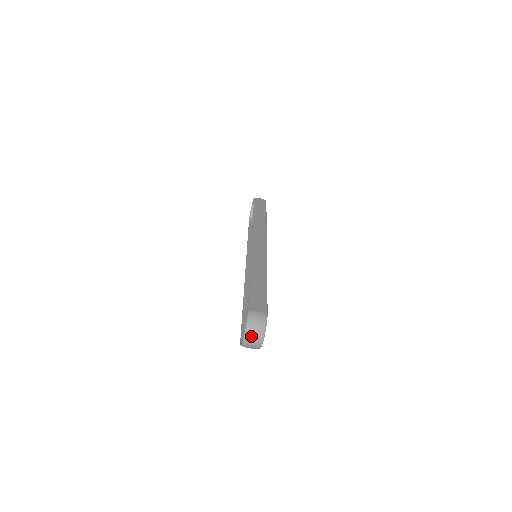
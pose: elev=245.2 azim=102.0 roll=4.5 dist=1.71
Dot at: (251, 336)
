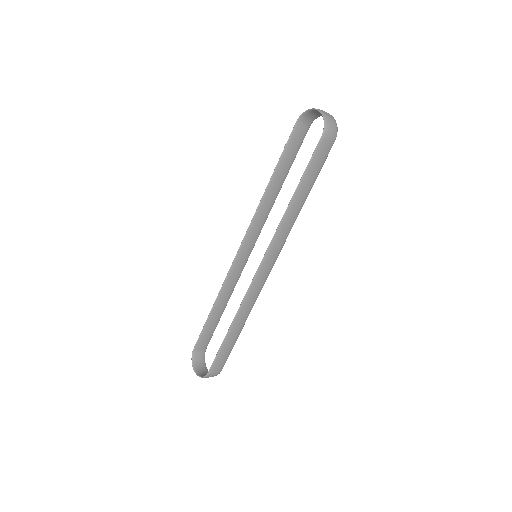
Dot at: occluded
